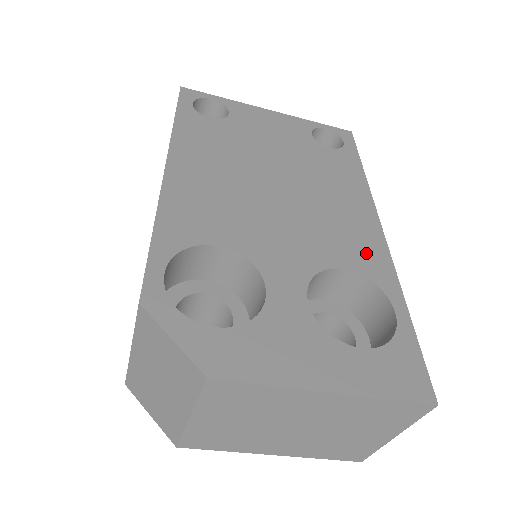
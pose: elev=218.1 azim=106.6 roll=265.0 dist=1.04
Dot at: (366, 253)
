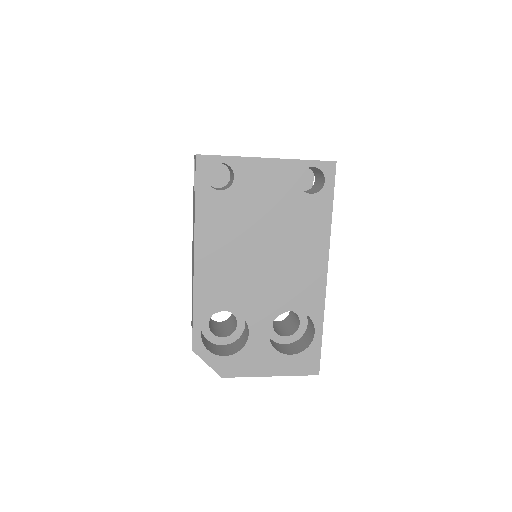
Dot at: (310, 296)
